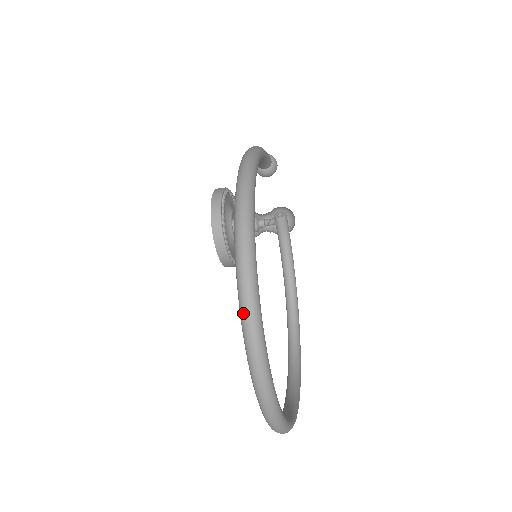
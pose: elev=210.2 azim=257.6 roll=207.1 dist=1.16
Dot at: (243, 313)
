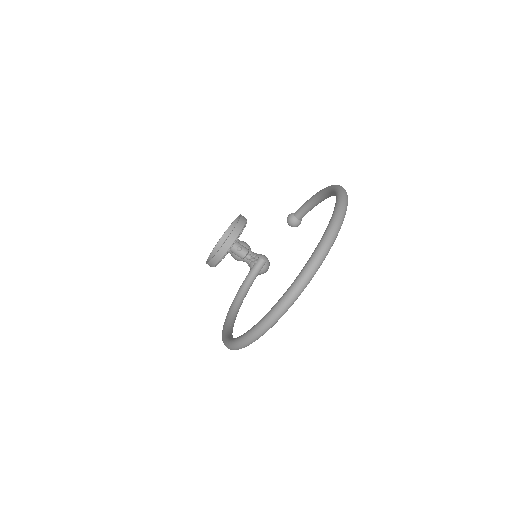
Dot at: (338, 215)
